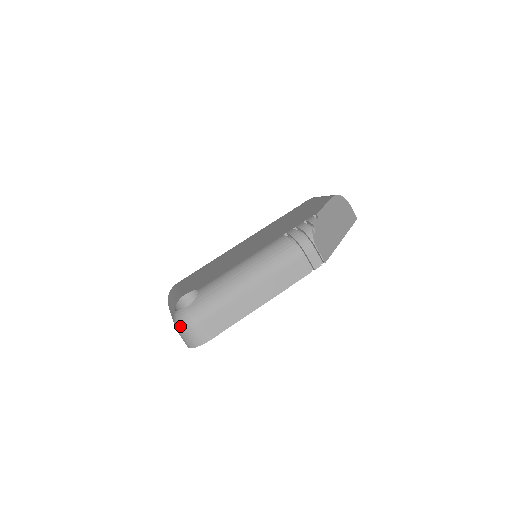
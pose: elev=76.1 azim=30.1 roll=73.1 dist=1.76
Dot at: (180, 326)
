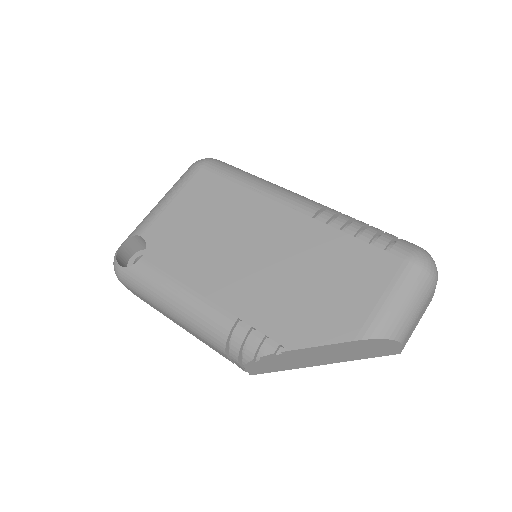
Dot at: occluded
